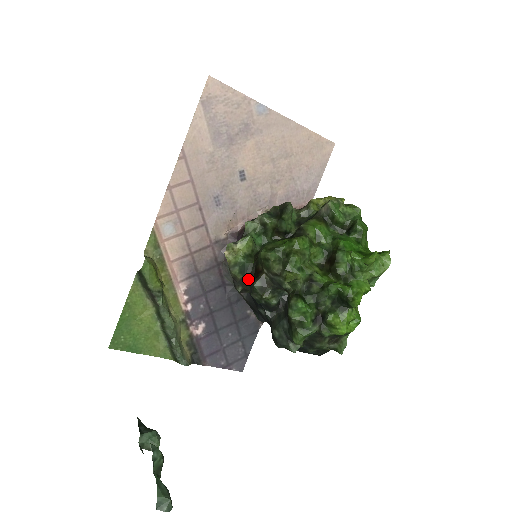
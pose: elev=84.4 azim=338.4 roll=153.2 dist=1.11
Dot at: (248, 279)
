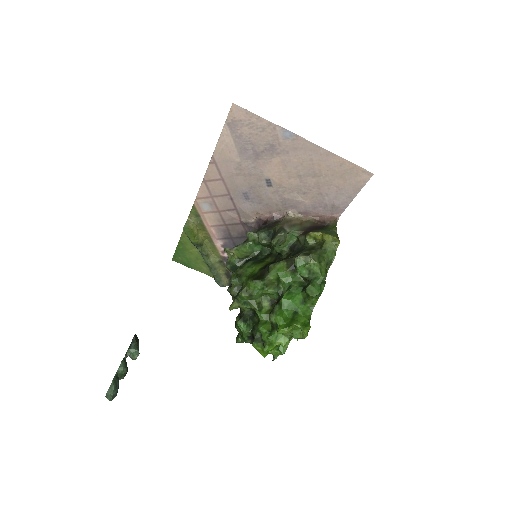
Dot at: occluded
